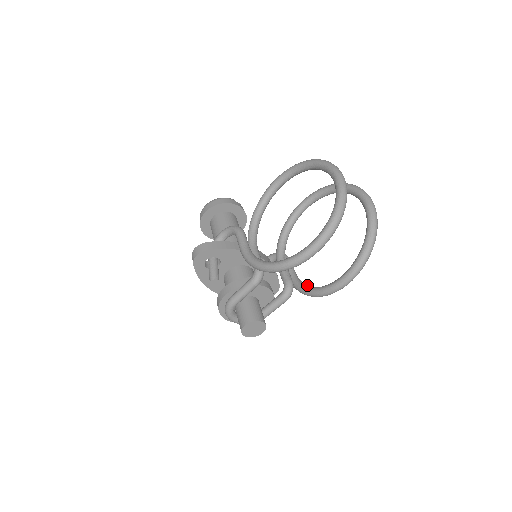
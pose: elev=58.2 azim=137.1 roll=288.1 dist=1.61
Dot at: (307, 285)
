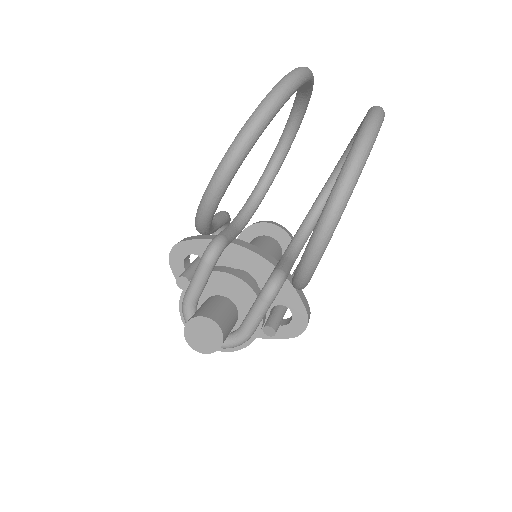
Dot at: occluded
